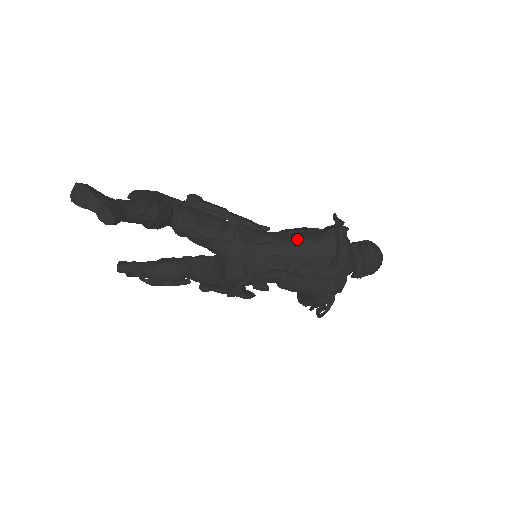
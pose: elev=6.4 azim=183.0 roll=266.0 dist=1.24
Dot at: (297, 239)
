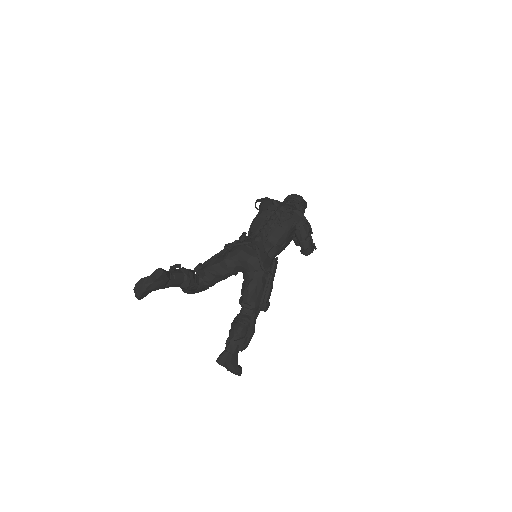
Dot at: (253, 222)
